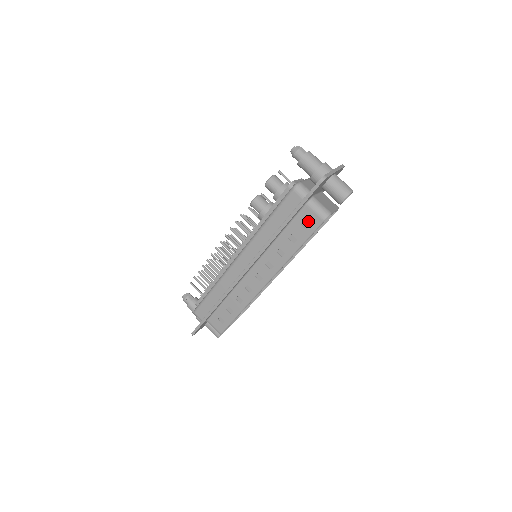
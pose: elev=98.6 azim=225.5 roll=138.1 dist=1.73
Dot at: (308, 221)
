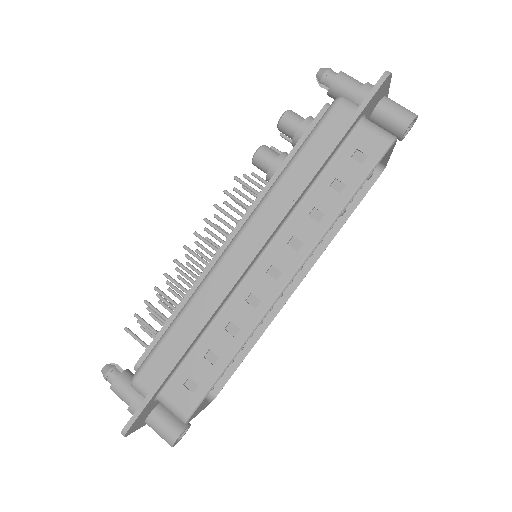
Dot at: (364, 149)
